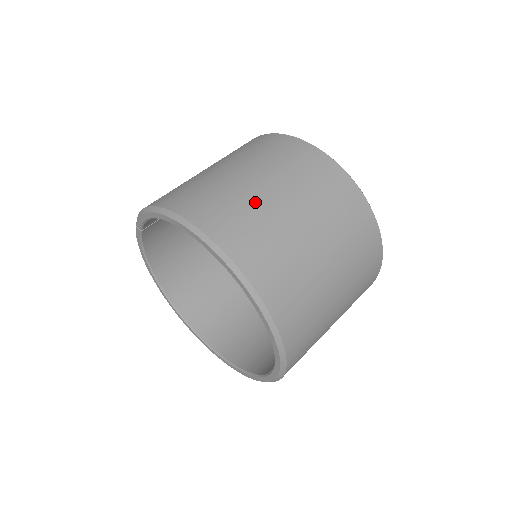
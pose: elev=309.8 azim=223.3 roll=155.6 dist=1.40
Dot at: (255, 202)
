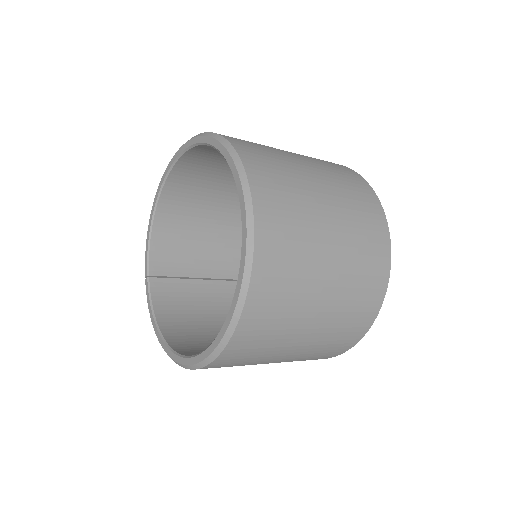
Dot at: occluded
